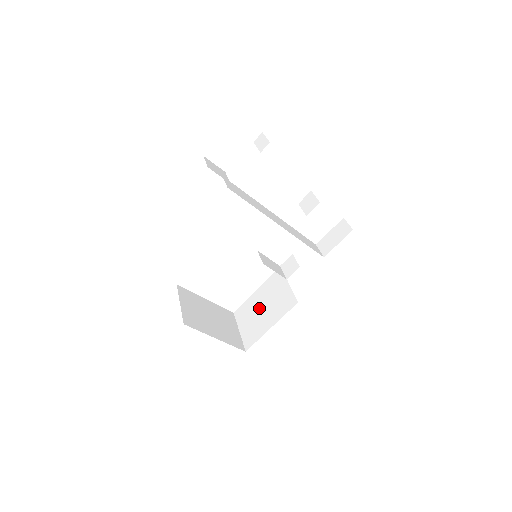
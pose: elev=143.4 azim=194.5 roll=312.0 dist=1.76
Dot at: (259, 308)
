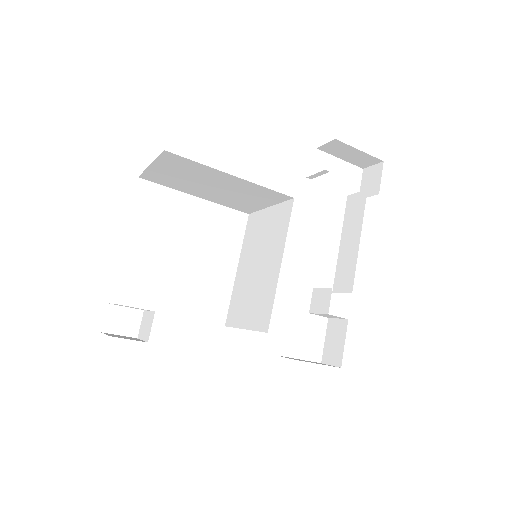
Dot at: occluded
